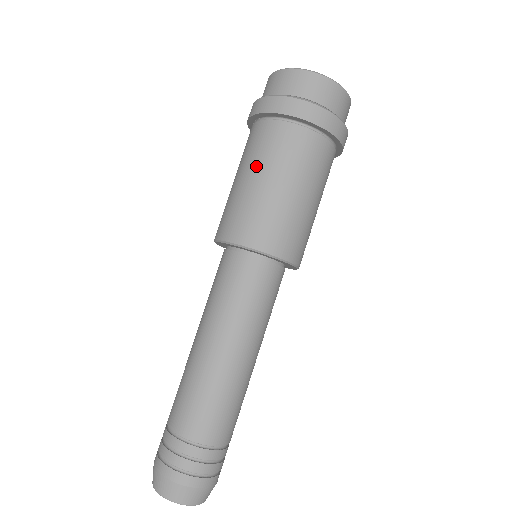
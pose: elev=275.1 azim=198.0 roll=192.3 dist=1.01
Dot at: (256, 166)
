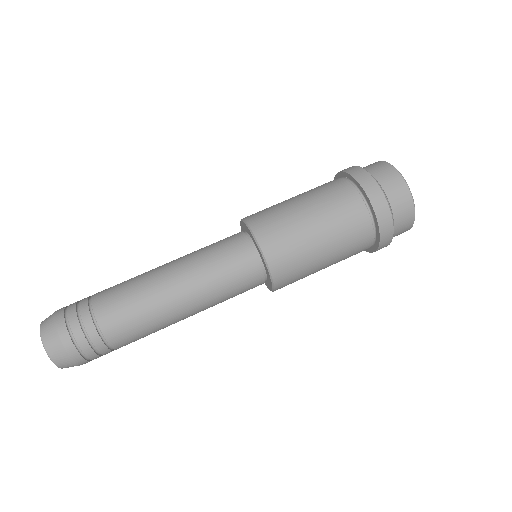
Dot at: (317, 205)
